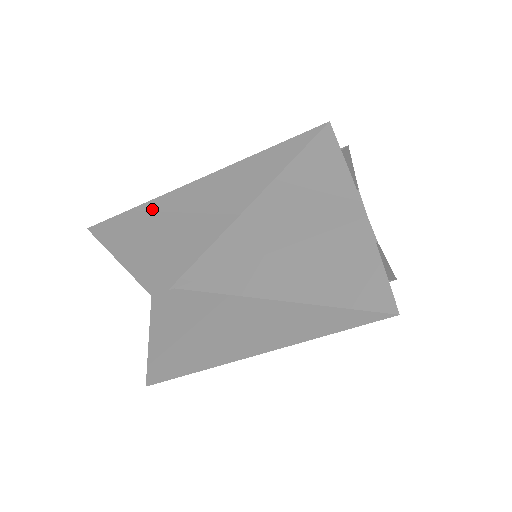
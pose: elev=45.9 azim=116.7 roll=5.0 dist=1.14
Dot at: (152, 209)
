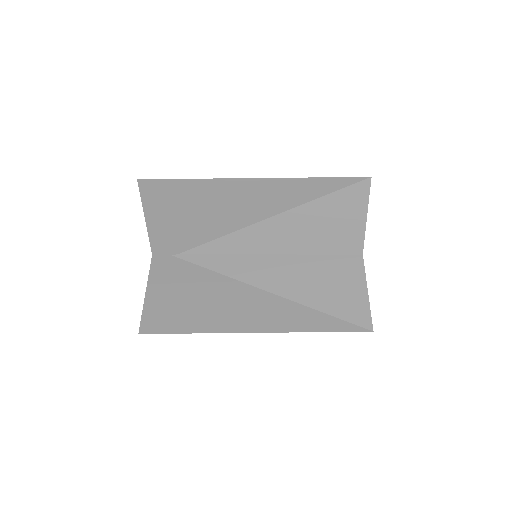
Dot at: occluded
